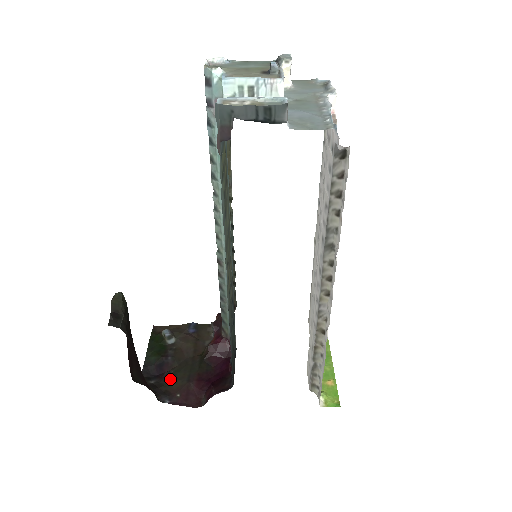
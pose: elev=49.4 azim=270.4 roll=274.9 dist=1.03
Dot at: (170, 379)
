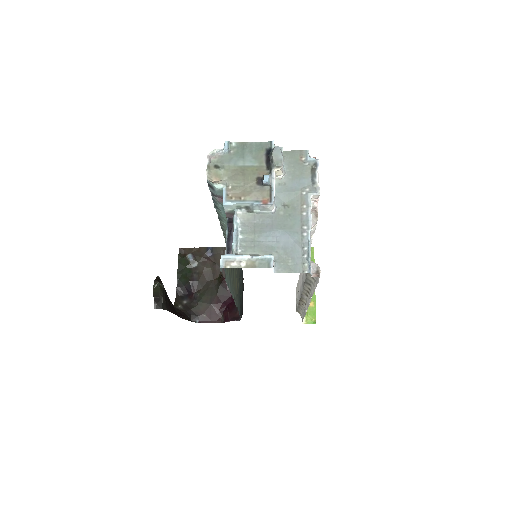
Dot at: (198, 302)
